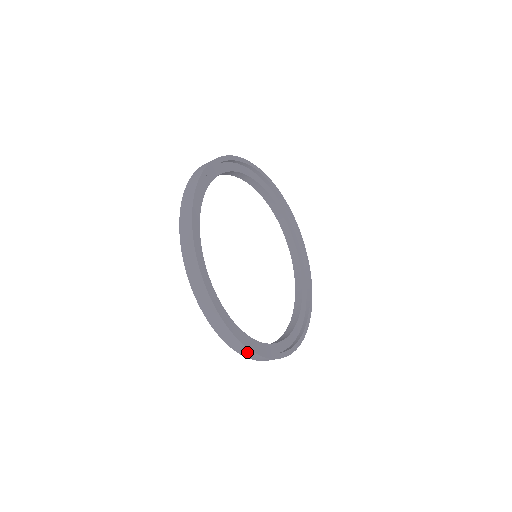
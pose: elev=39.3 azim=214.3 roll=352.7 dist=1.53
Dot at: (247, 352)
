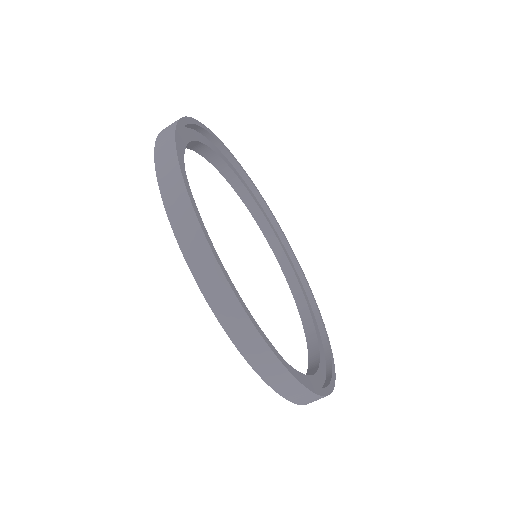
Dot at: (306, 397)
